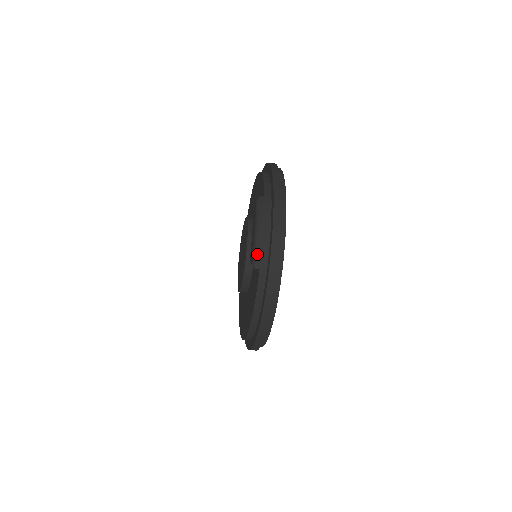
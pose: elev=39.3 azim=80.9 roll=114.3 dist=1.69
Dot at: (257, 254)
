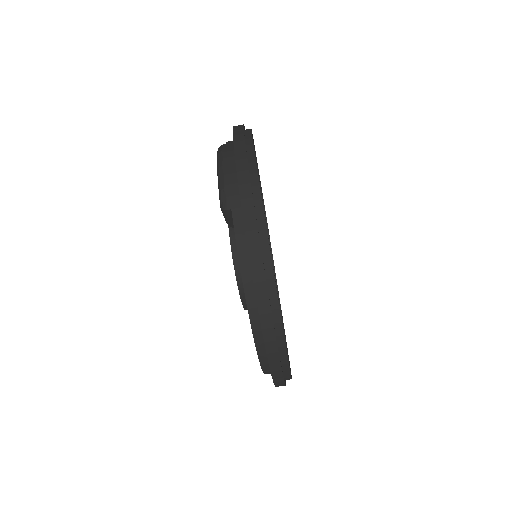
Dot at: (223, 192)
